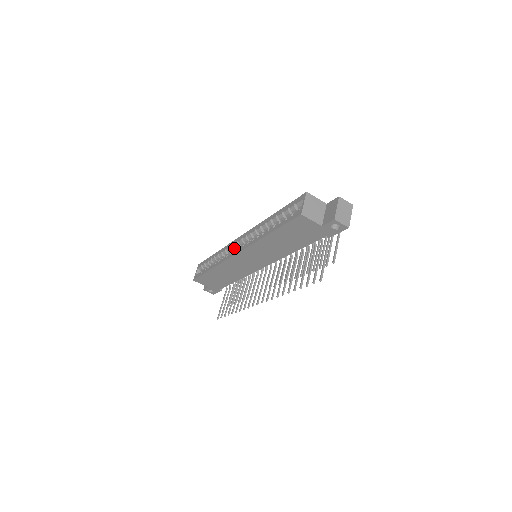
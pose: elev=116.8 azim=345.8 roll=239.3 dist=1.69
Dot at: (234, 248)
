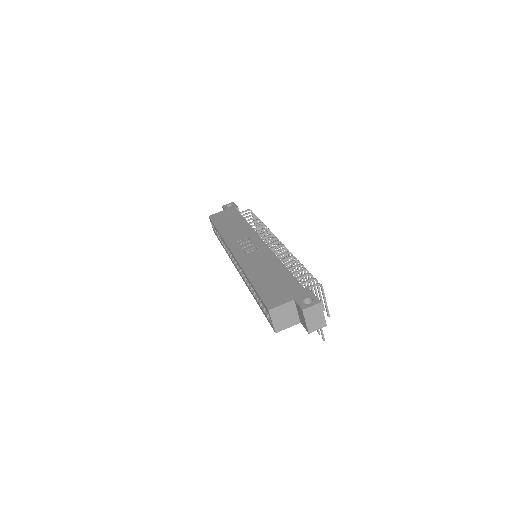
Dot at: occluded
